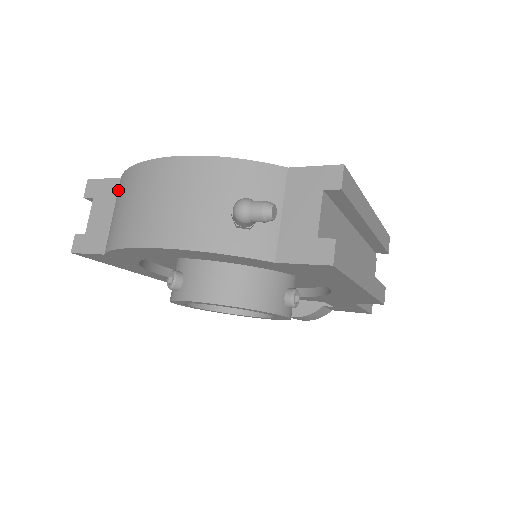
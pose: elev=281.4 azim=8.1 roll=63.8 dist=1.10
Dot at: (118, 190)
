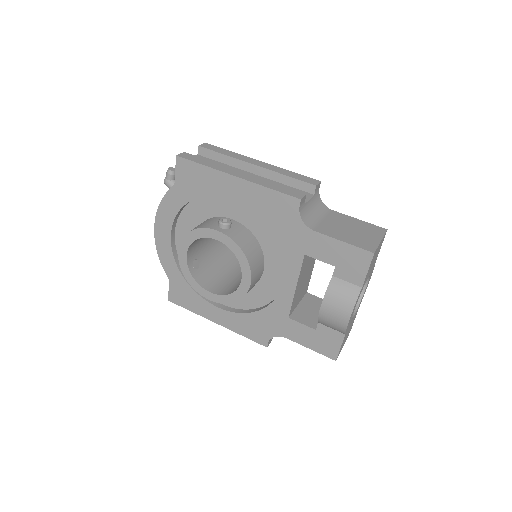
Dot at: occluded
